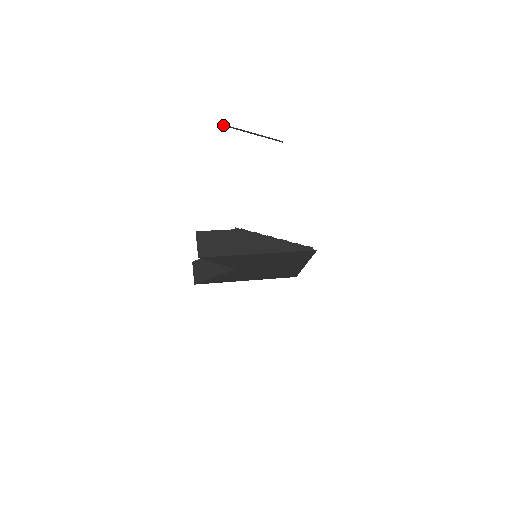
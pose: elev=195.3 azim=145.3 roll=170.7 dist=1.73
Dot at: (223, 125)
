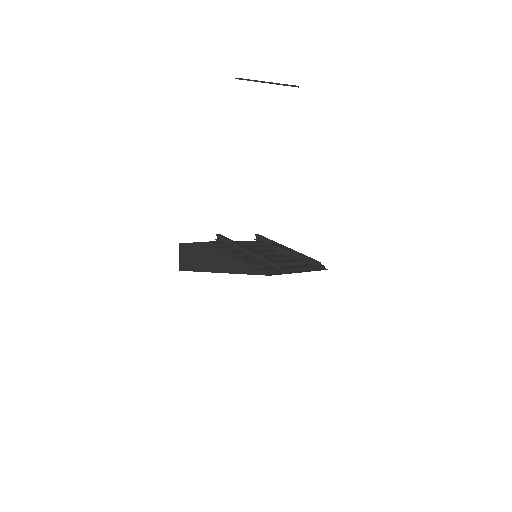
Dot at: (240, 79)
